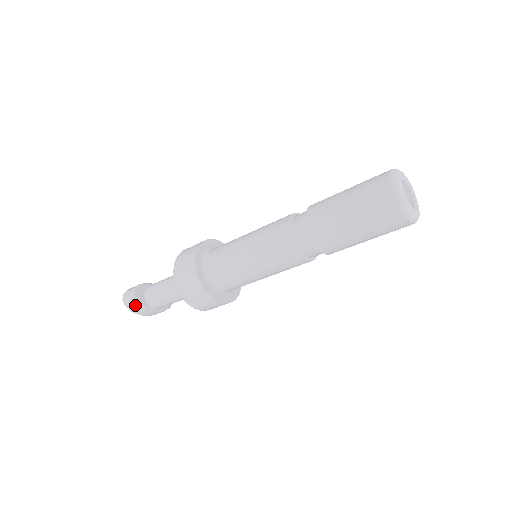
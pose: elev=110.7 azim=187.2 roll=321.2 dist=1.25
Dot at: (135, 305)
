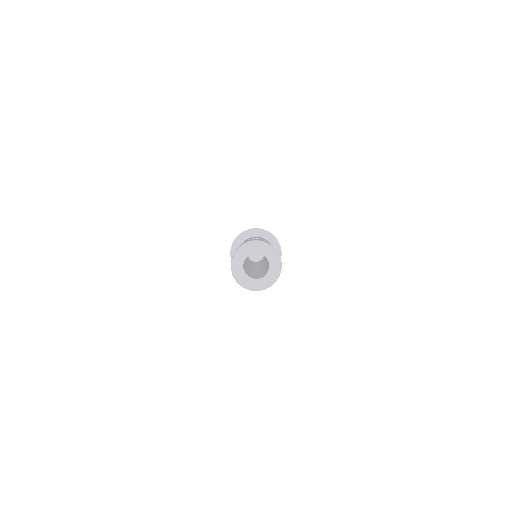
Dot at: occluded
